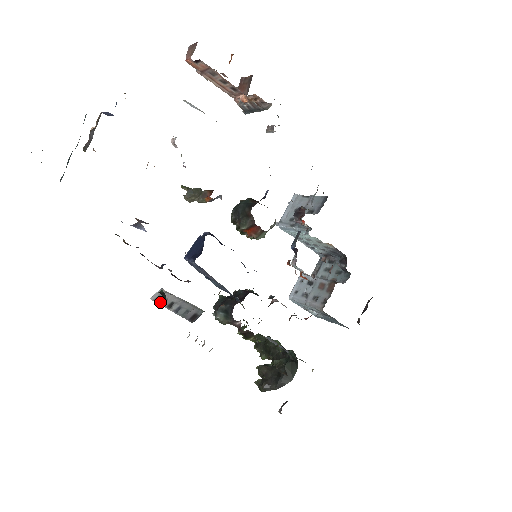
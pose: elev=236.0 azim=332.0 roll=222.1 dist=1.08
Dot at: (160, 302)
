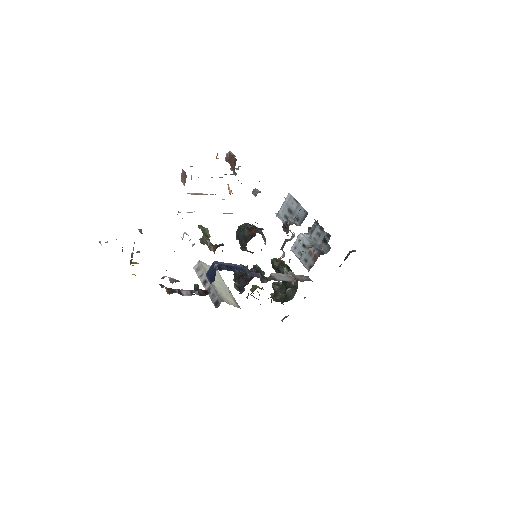
Dot at: (199, 275)
